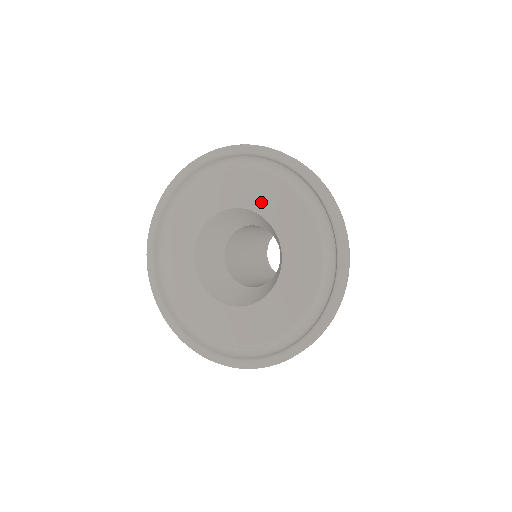
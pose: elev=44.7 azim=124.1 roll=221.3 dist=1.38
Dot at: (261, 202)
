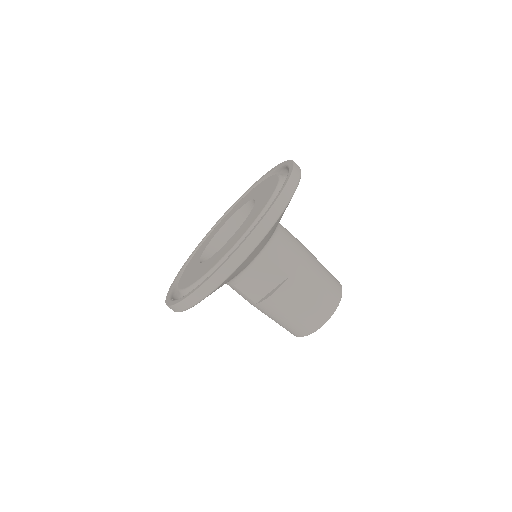
Dot at: (257, 193)
